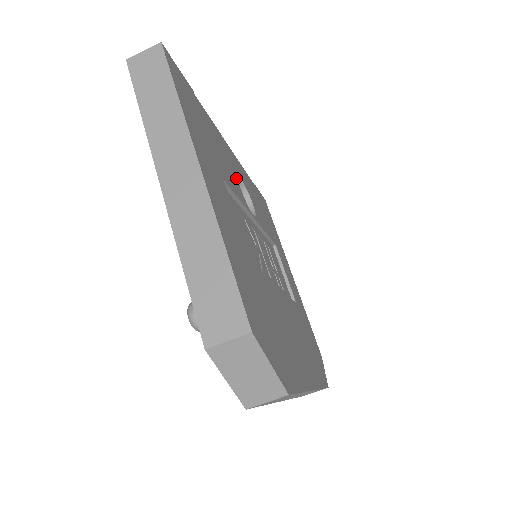
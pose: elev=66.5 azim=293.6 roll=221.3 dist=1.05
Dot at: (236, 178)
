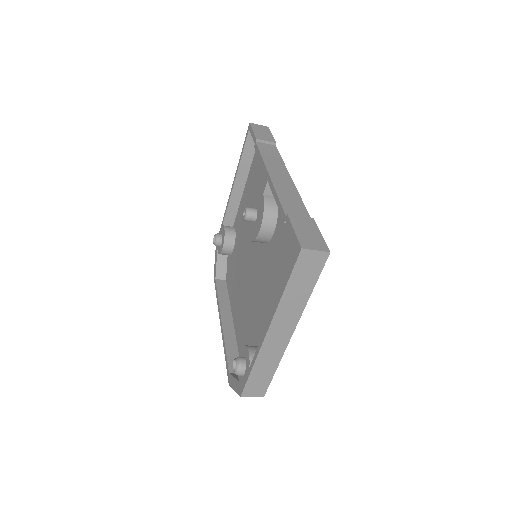
Dot at: occluded
